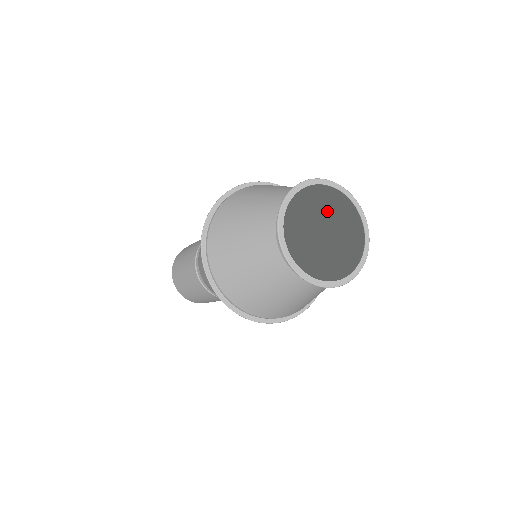
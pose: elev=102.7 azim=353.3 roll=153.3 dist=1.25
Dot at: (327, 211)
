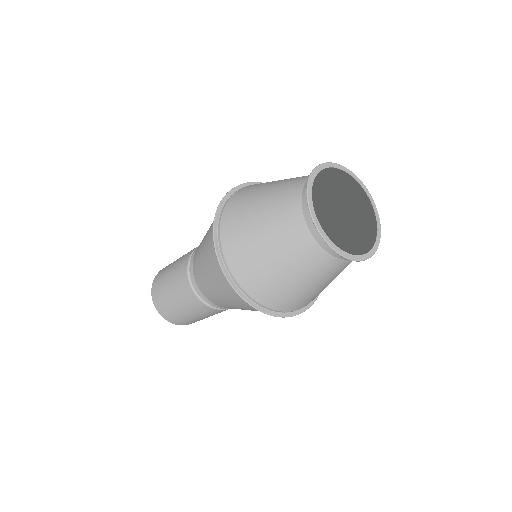
Dot at: (334, 193)
